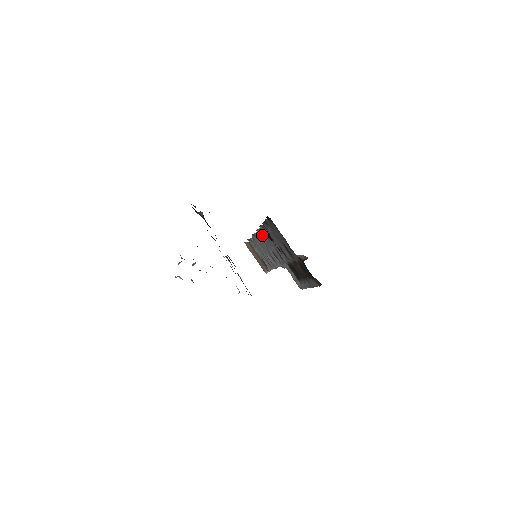
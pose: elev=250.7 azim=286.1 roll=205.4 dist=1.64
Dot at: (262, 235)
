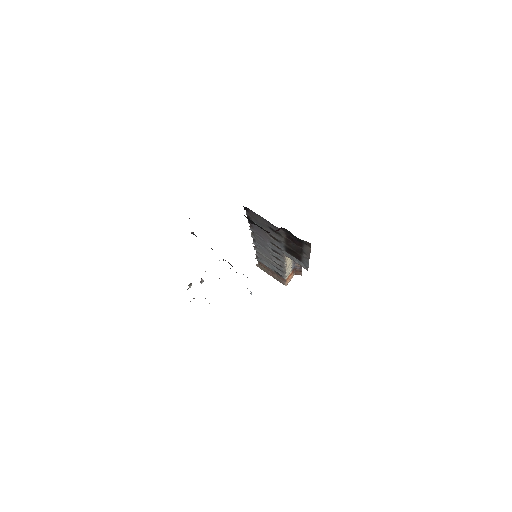
Dot at: (256, 238)
